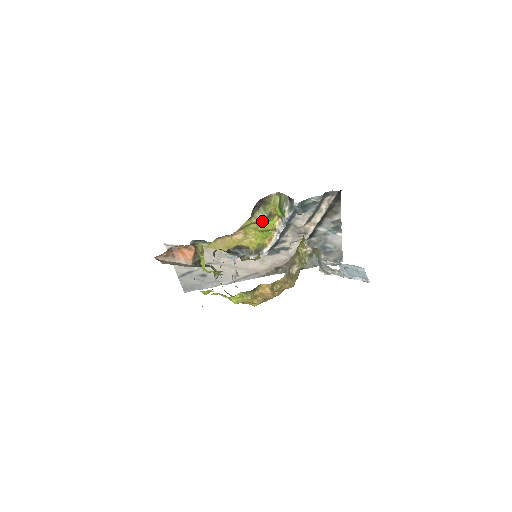
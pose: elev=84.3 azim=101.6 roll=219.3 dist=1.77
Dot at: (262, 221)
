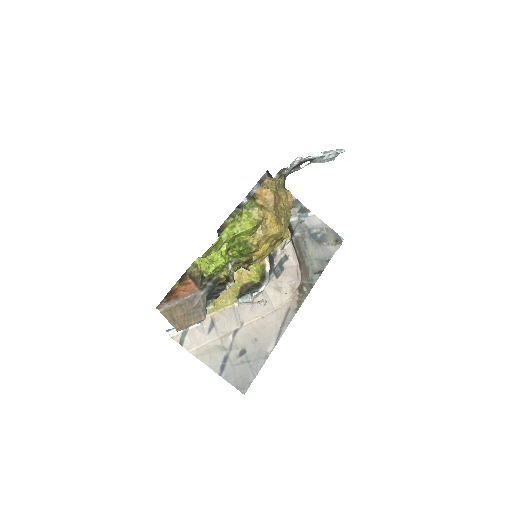
Dot at: occluded
